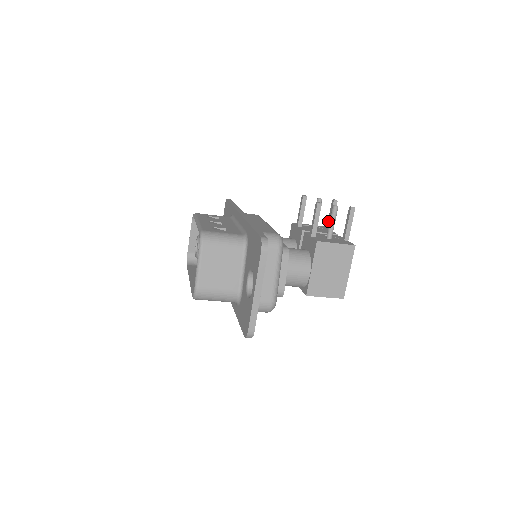
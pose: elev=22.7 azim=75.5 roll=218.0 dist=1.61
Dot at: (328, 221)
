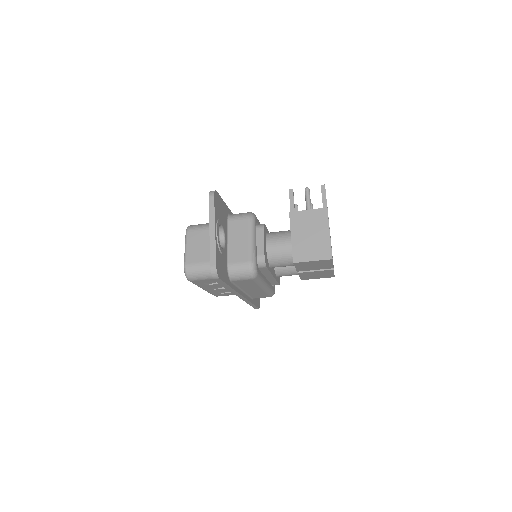
Dot at: occluded
